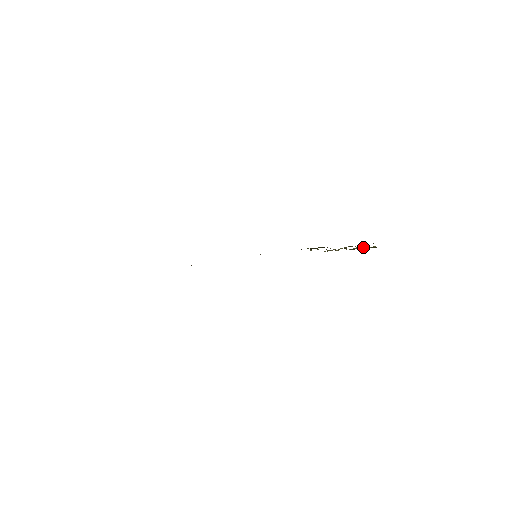
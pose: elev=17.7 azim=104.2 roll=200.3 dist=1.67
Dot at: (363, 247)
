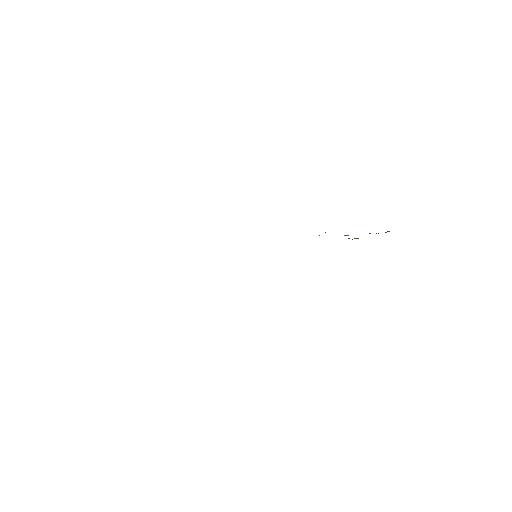
Dot at: occluded
